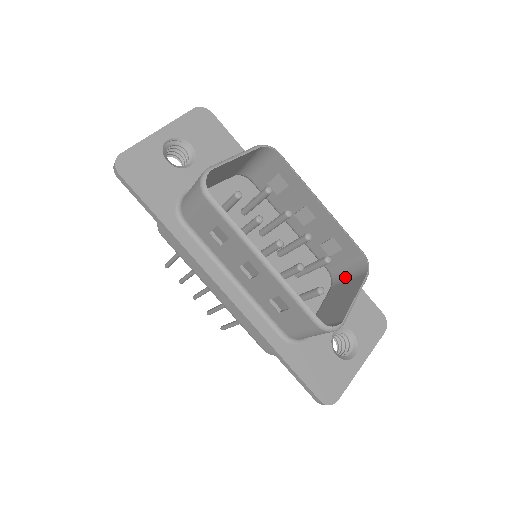
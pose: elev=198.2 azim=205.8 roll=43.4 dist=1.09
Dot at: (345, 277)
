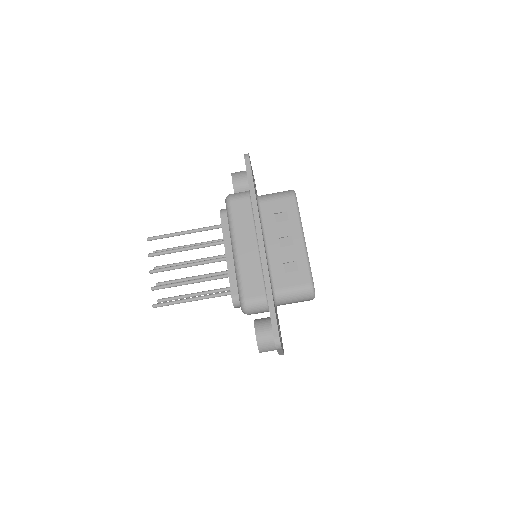
Dot at: occluded
